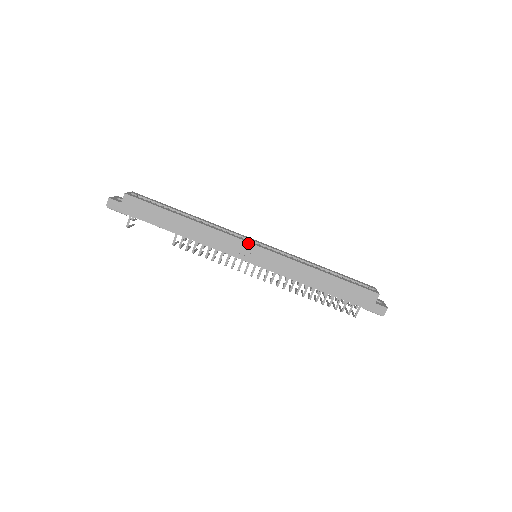
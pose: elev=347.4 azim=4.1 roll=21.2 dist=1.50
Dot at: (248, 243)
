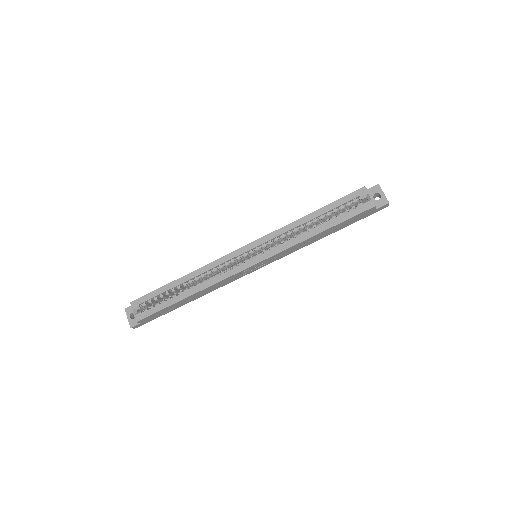
Dot at: (246, 269)
